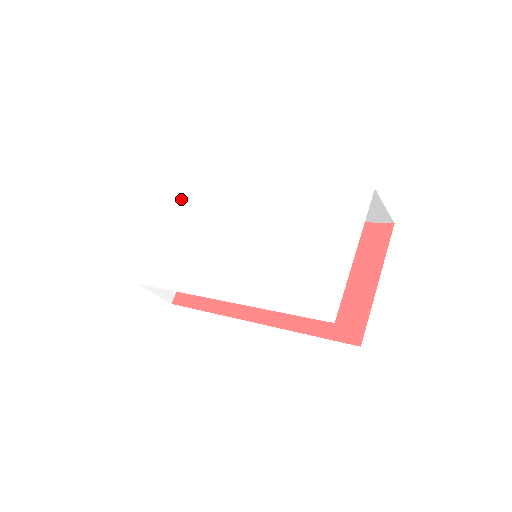
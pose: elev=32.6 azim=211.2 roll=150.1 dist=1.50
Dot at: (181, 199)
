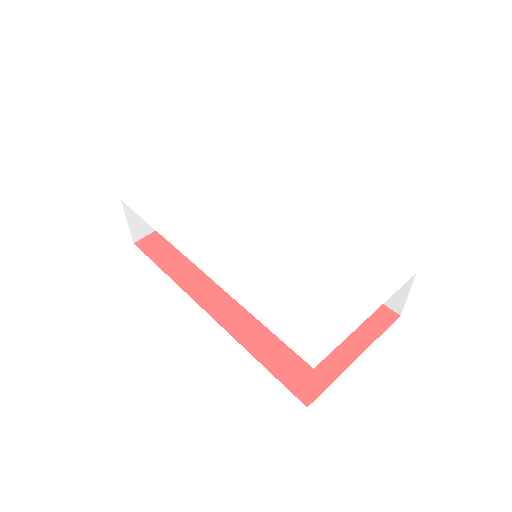
Dot at: (216, 156)
